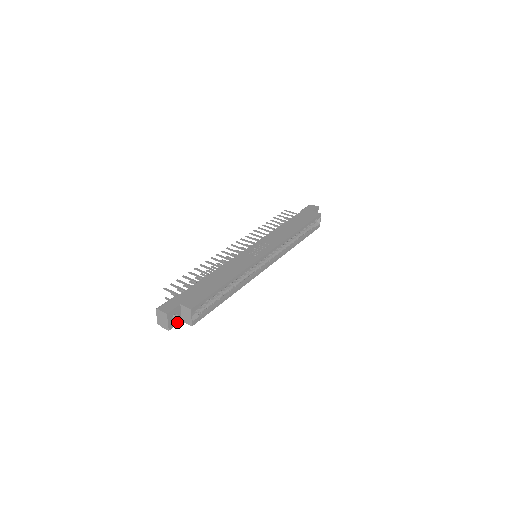
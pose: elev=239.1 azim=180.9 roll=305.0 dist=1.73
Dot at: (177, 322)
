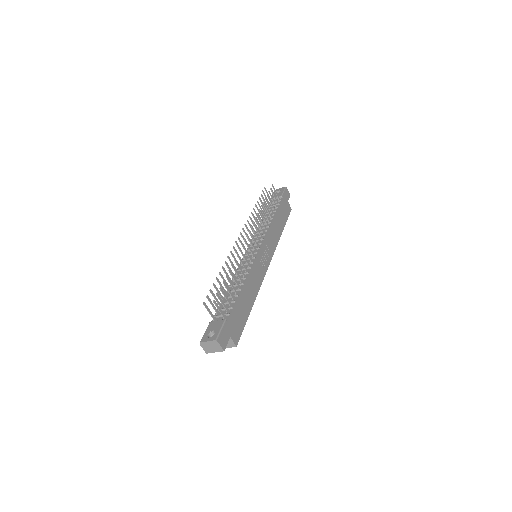
Dot at: occluded
